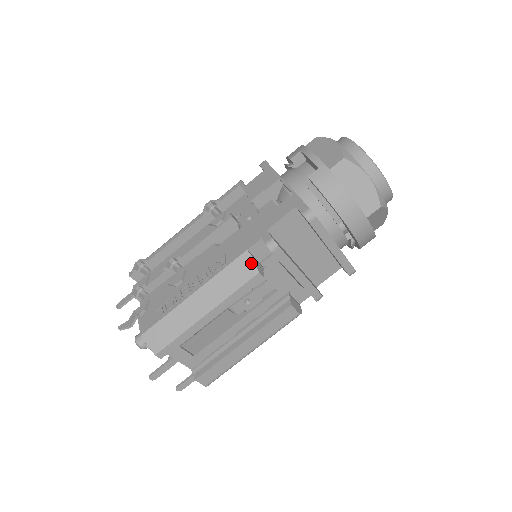
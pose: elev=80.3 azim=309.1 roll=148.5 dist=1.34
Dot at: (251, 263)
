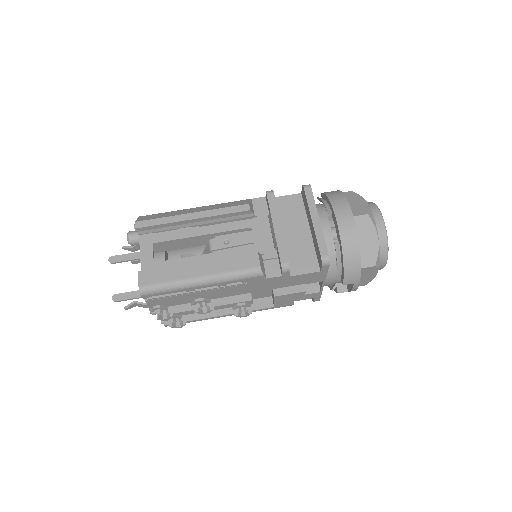
Dot at: (248, 201)
